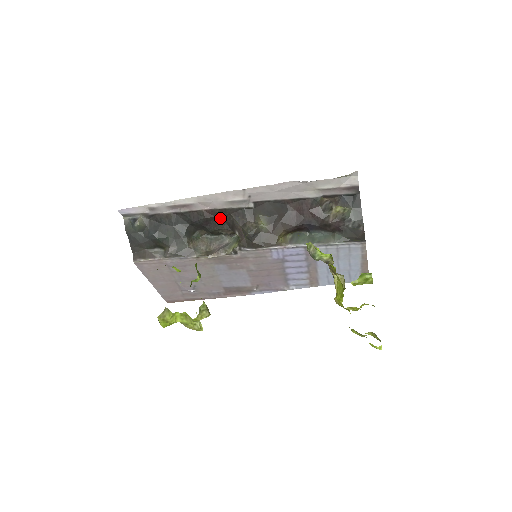
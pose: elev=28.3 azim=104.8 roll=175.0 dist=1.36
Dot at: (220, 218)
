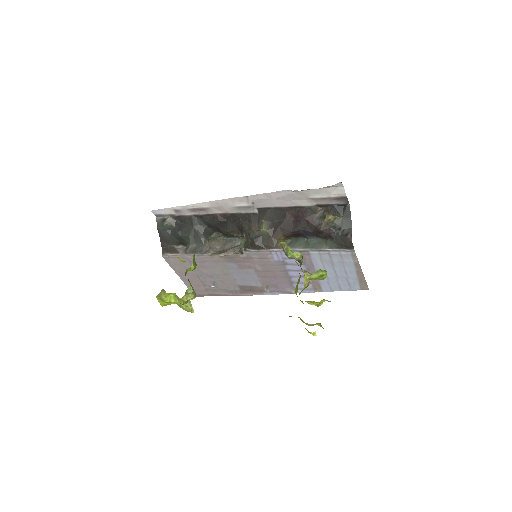
Dot at: (231, 222)
